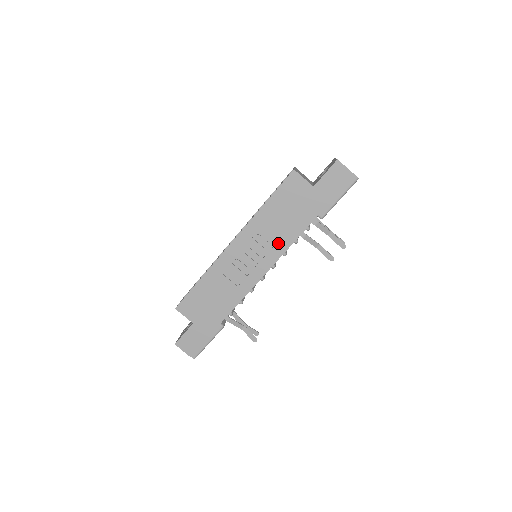
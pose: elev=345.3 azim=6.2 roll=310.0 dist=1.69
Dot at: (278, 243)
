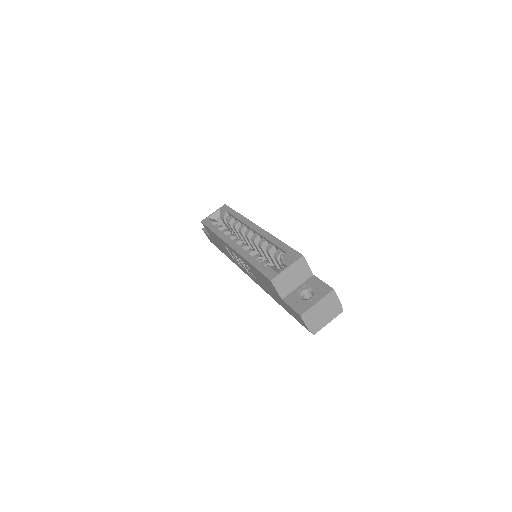
Dot at: (257, 281)
